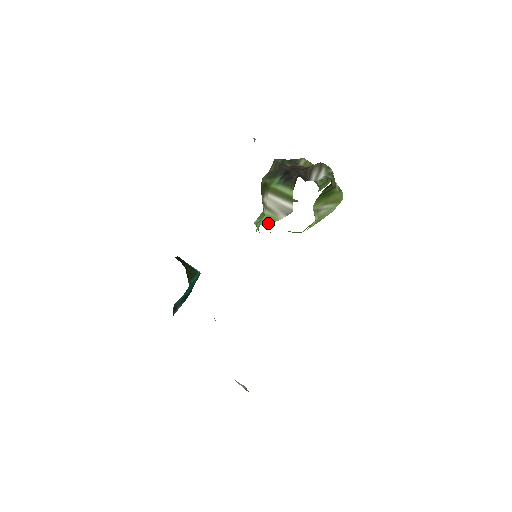
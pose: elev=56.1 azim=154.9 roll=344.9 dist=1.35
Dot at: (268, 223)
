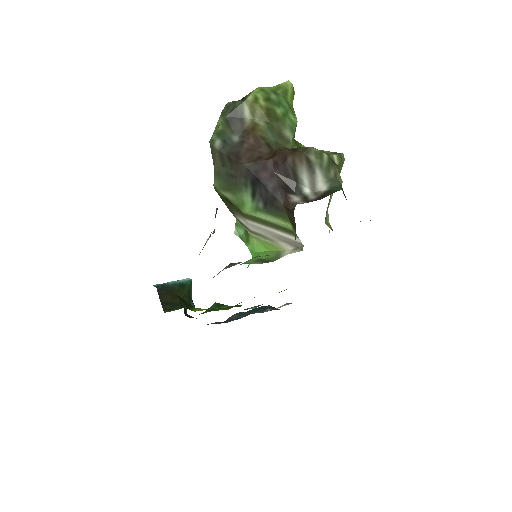
Dot at: (267, 251)
